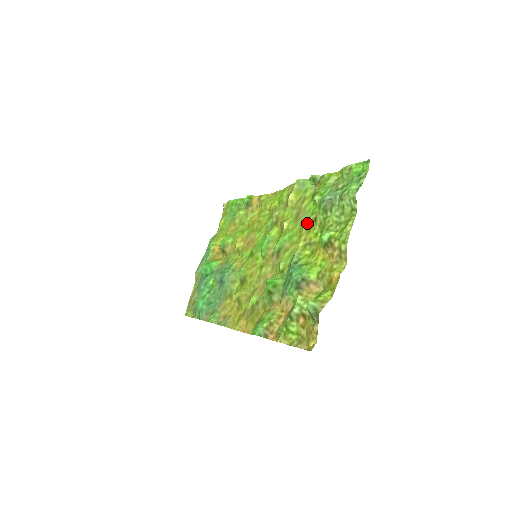
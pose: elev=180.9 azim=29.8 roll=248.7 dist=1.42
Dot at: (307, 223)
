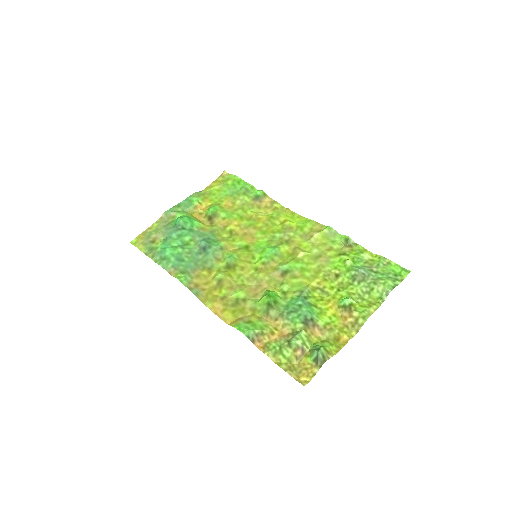
Dot at: (327, 272)
